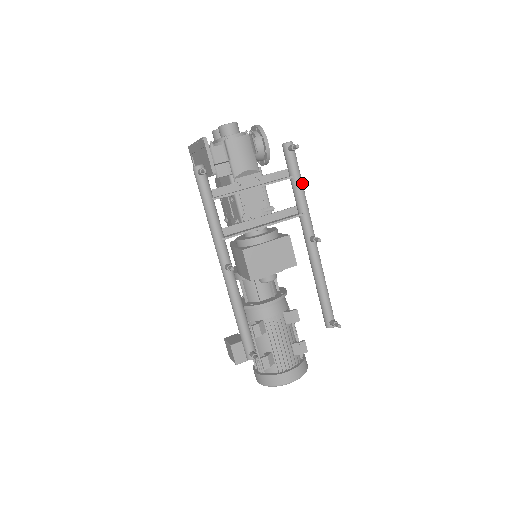
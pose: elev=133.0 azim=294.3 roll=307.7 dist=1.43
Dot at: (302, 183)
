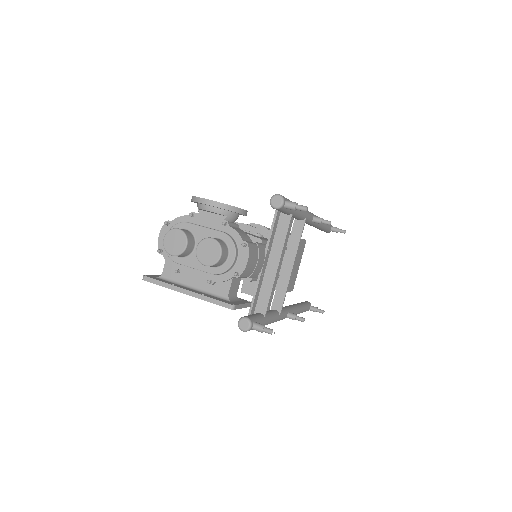
Dot at: occluded
